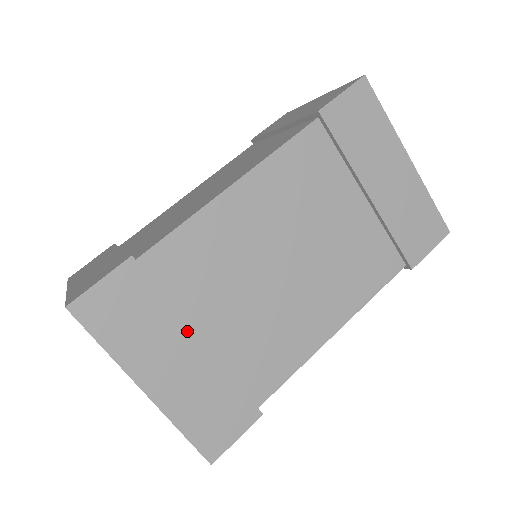
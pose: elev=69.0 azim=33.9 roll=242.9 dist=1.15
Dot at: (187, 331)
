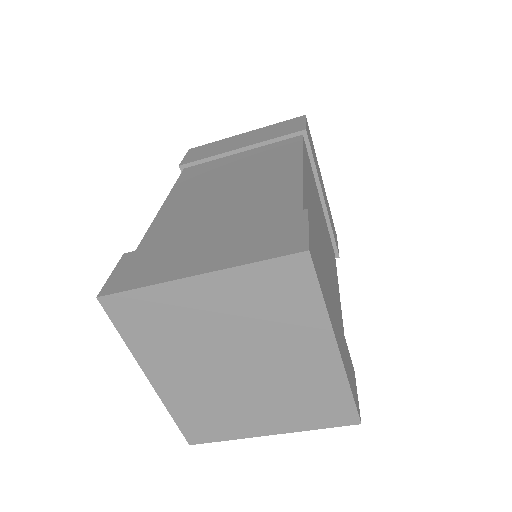
Dot at: (330, 289)
